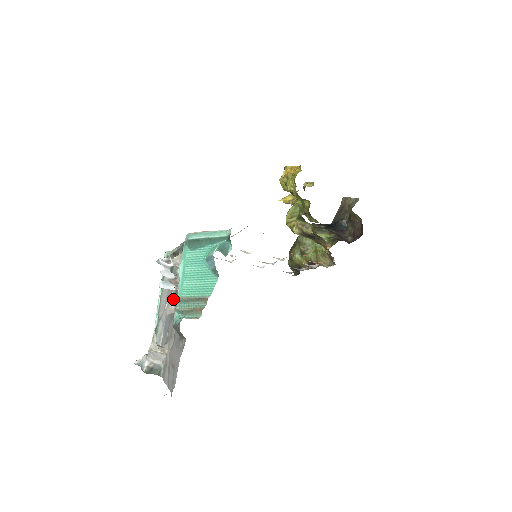
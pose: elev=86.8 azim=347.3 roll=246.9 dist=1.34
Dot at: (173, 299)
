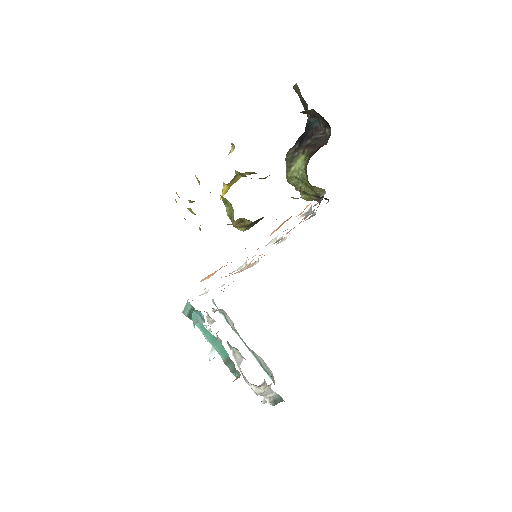
Dot at: (234, 349)
